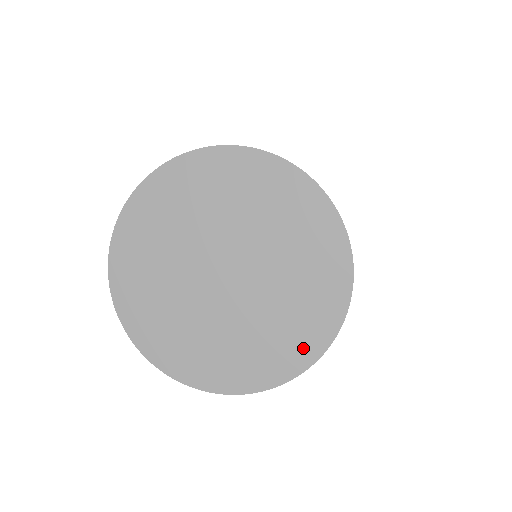
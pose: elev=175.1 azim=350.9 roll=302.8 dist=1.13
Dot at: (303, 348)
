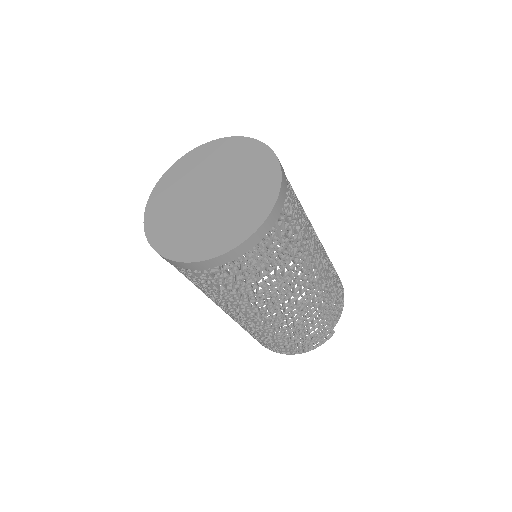
Dot at: (263, 206)
